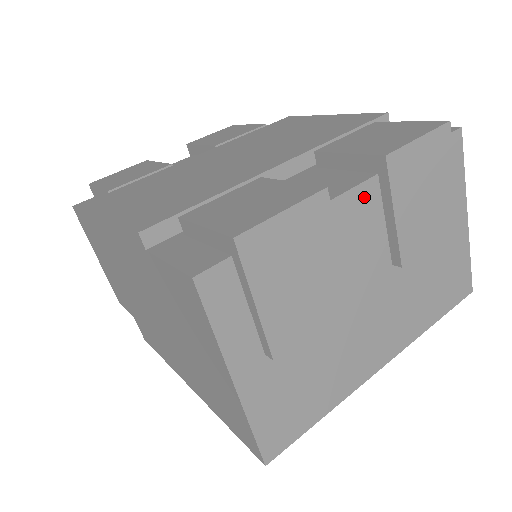
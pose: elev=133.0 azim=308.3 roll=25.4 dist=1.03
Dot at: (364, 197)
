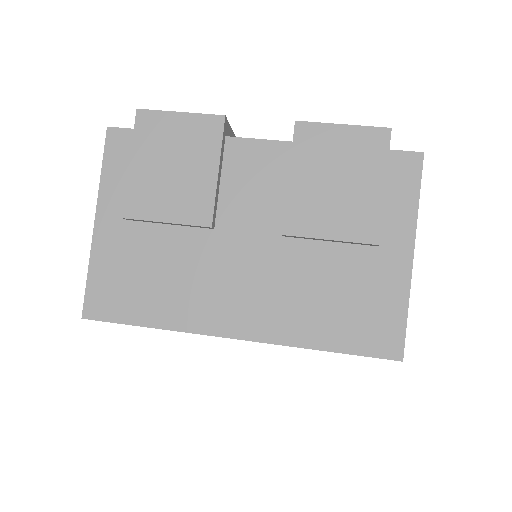
Dot at: (271, 153)
